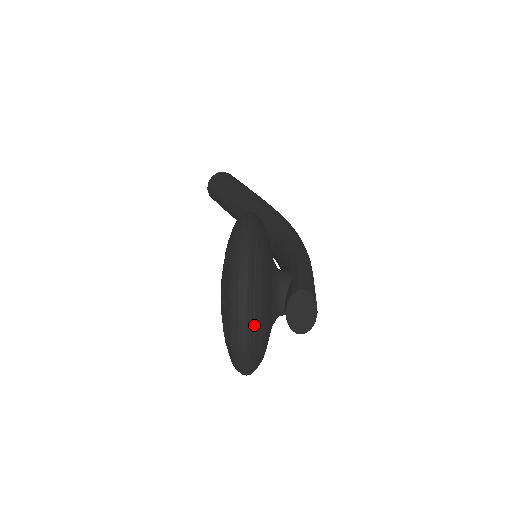
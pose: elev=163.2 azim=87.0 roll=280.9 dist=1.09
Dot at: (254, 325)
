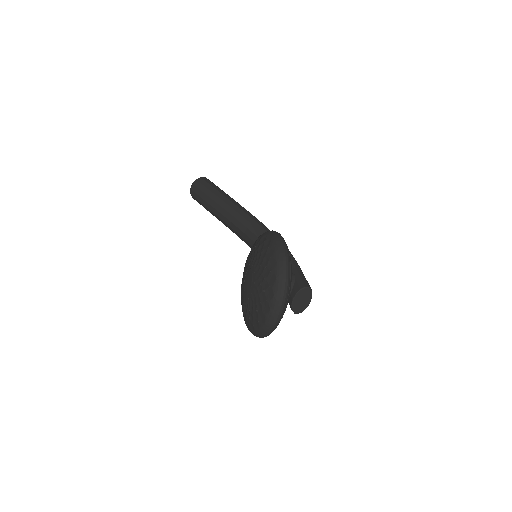
Dot at: (285, 307)
